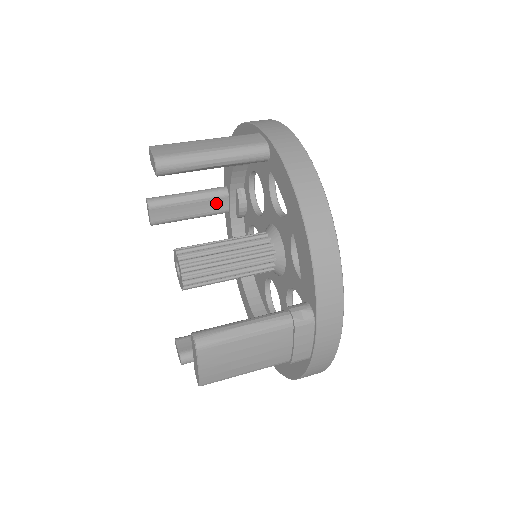
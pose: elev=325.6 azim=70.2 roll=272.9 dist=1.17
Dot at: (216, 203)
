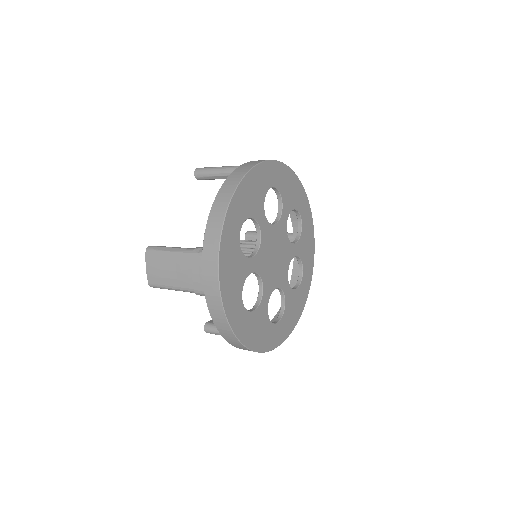
Dot at: occluded
